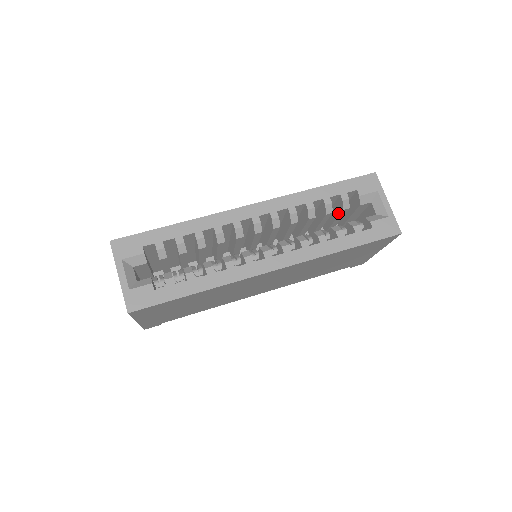
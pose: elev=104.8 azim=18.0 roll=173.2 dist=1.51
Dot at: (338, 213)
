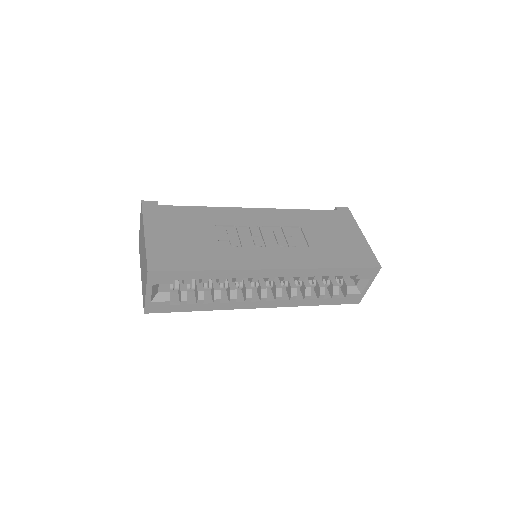
Dot at: occluded
